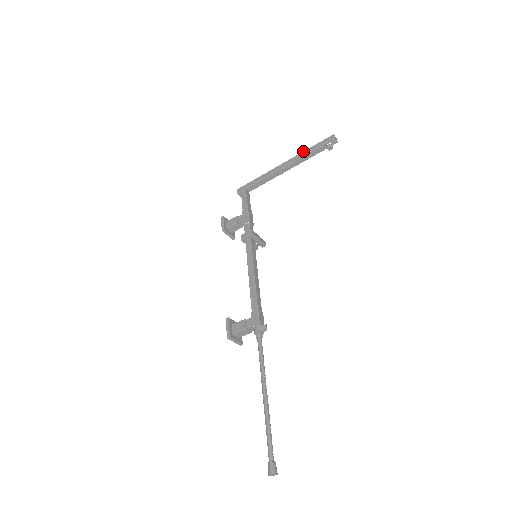
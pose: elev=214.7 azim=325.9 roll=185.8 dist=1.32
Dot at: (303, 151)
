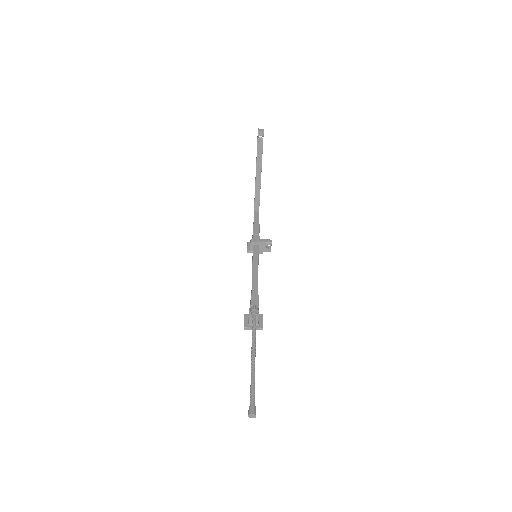
Dot at: (256, 157)
